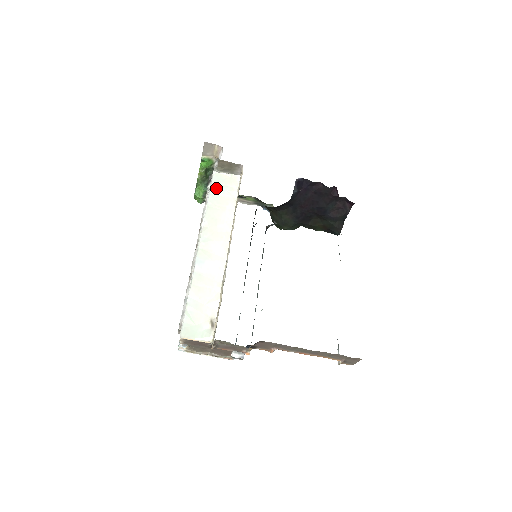
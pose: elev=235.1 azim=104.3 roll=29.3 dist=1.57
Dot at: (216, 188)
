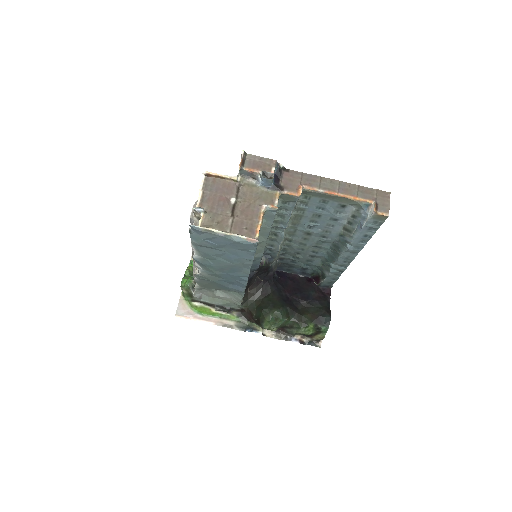
Dot at: occluded
